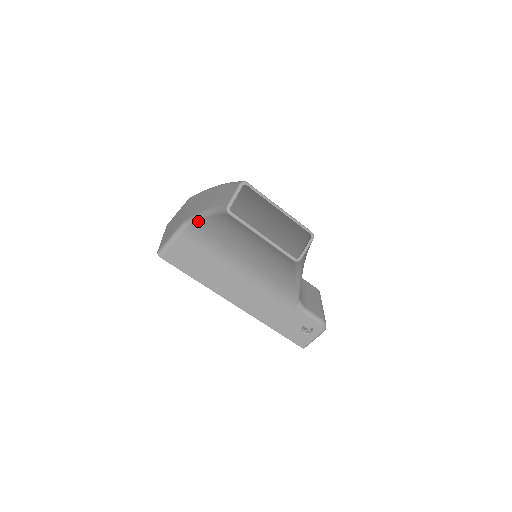
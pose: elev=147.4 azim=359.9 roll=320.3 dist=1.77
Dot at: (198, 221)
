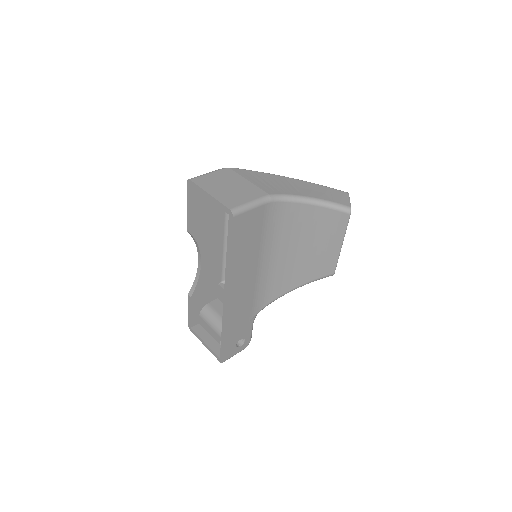
Dot at: (292, 202)
